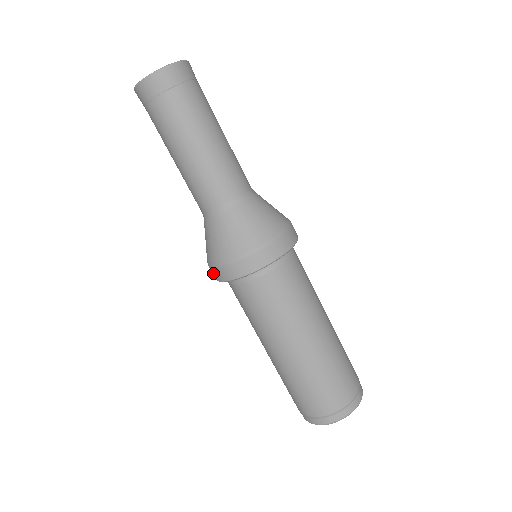
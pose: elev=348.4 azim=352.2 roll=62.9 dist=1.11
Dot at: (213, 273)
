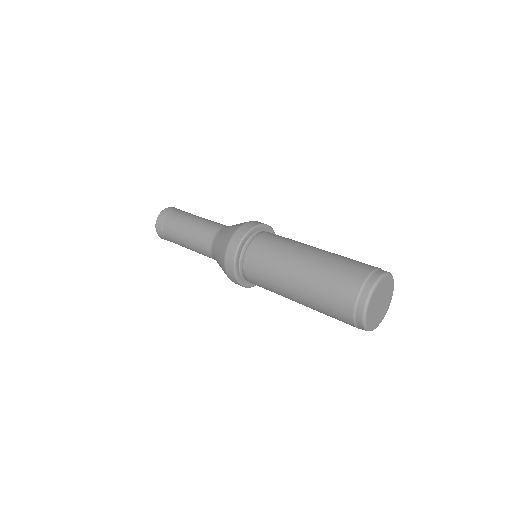
Dot at: (229, 270)
